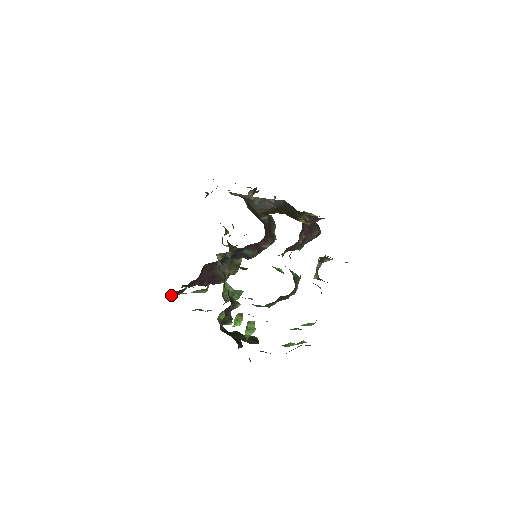
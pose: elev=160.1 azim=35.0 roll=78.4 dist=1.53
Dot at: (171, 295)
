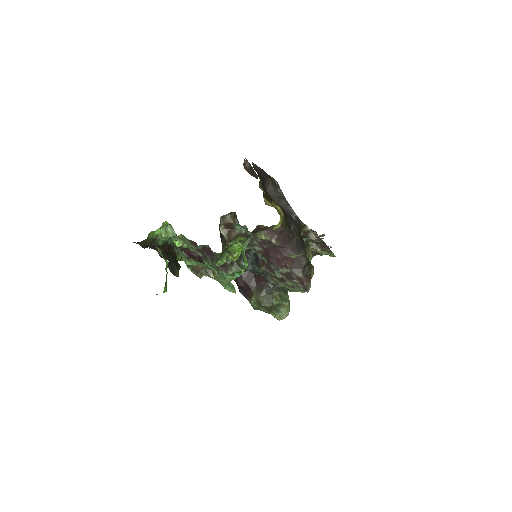
Dot at: occluded
